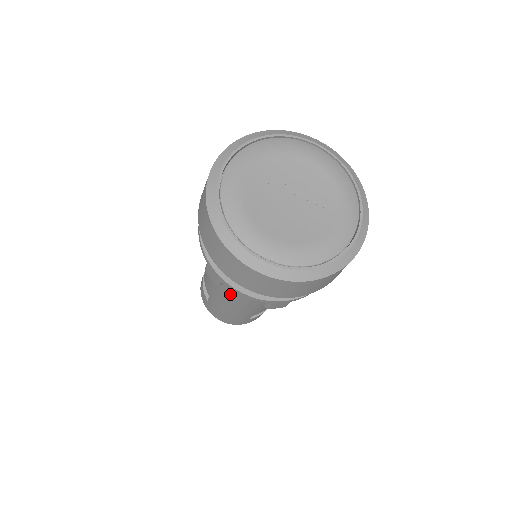
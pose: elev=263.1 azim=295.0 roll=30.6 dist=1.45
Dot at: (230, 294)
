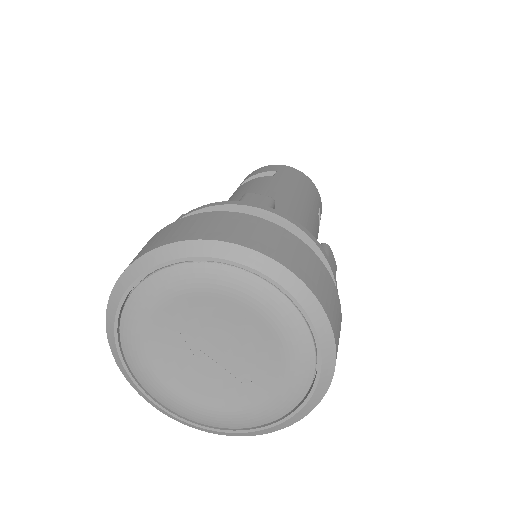
Dot at: occluded
